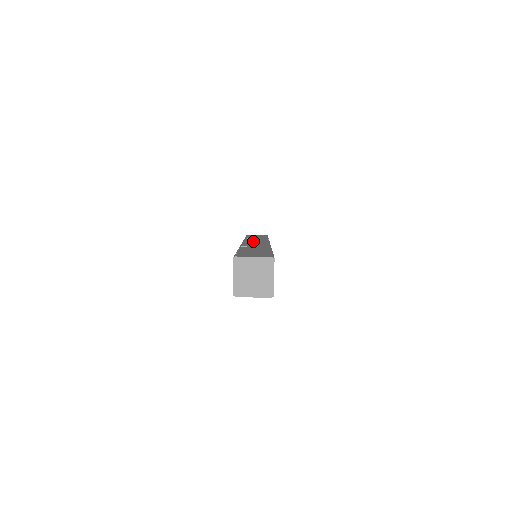
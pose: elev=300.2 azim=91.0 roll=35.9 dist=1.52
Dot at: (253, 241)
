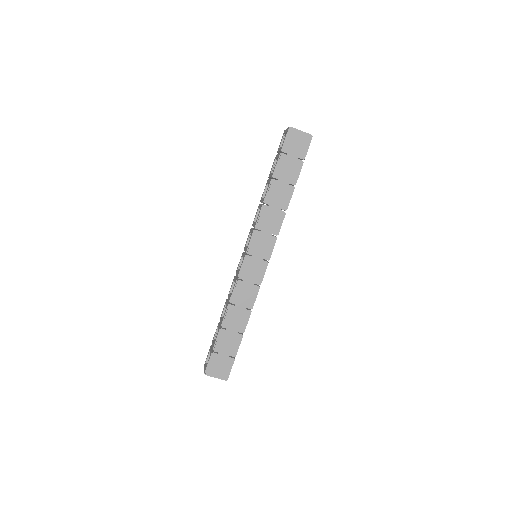
Dot at: (257, 249)
